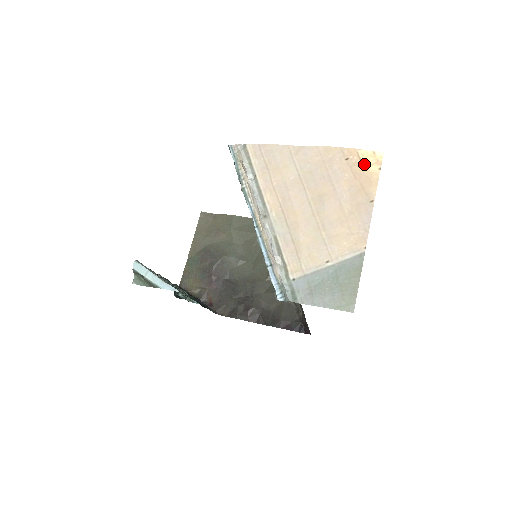
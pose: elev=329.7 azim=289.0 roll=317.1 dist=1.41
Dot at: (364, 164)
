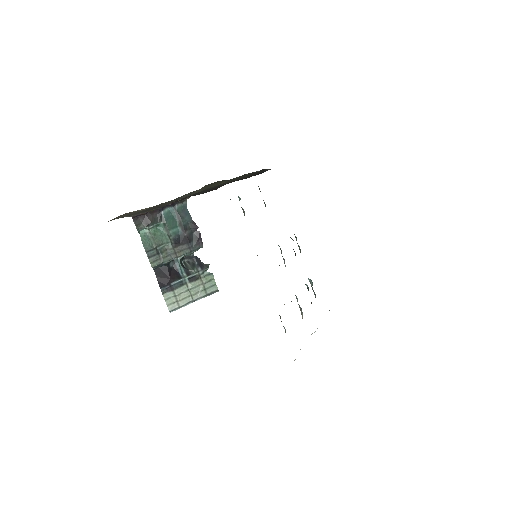
Dot at: occluded
